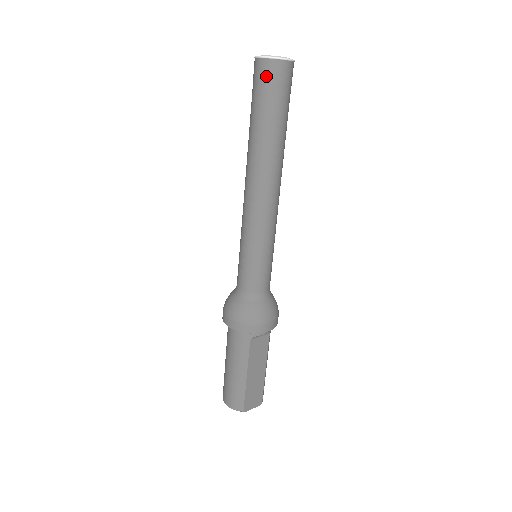
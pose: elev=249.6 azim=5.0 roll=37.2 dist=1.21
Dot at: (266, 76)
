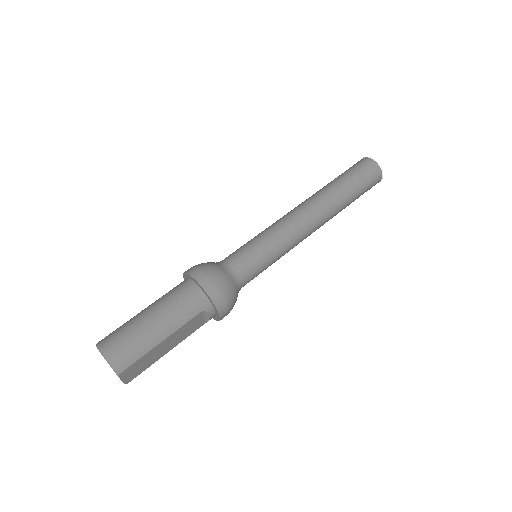
Dot at: (371, 171)
